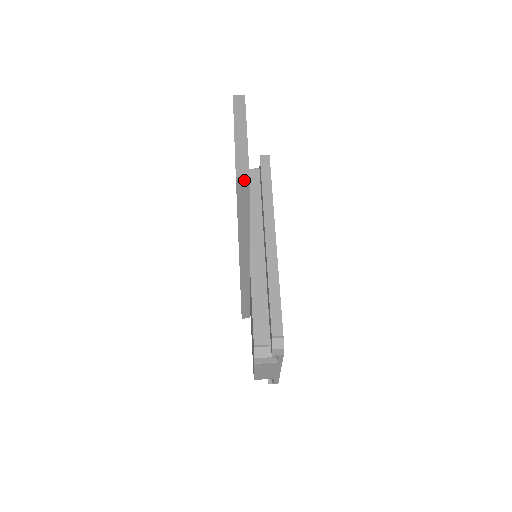
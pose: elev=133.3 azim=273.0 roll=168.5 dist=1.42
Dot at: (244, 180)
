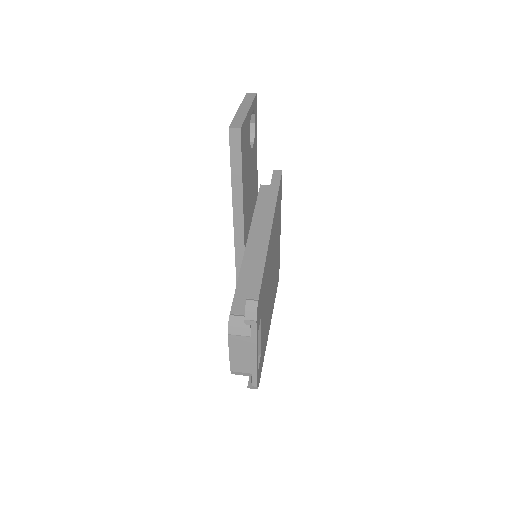
Dot at: (236, 133)
